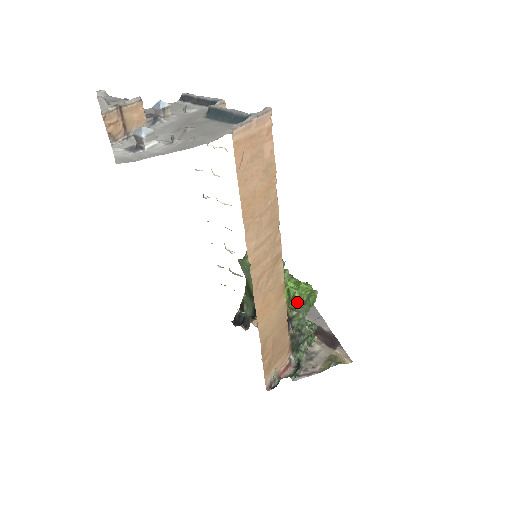
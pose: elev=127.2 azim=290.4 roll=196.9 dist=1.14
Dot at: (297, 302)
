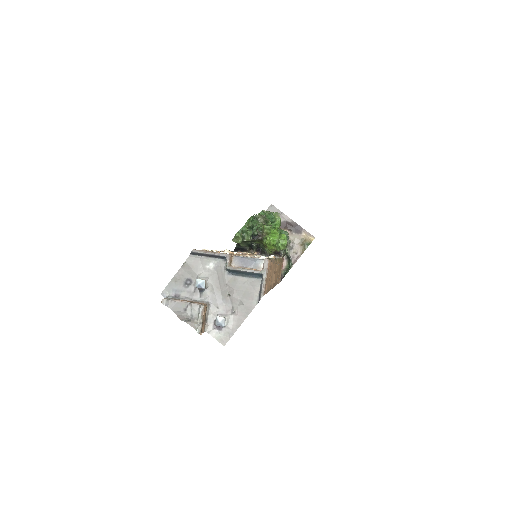
Dot at: (282, 249)
